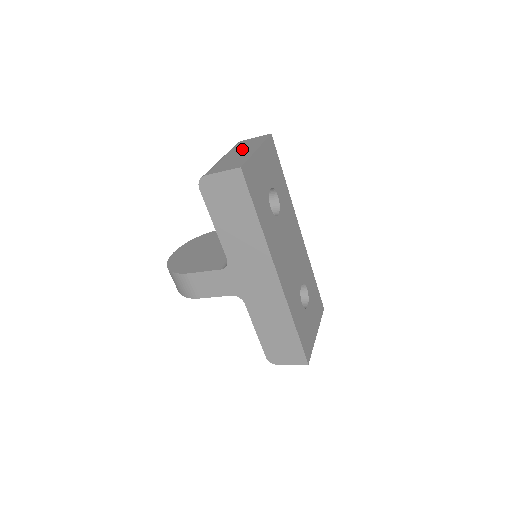
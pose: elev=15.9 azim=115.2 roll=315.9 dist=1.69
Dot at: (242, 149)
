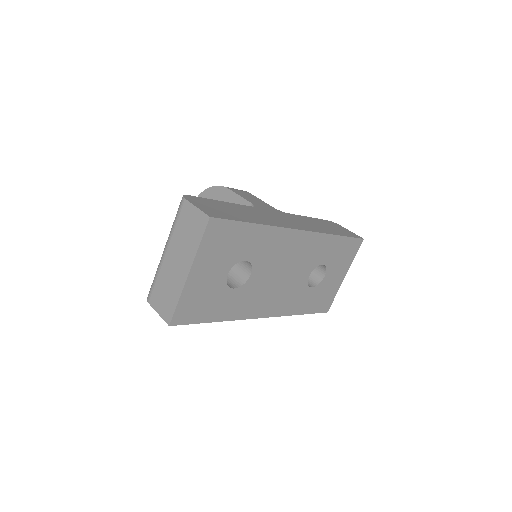
Dot at: (179, 249)
